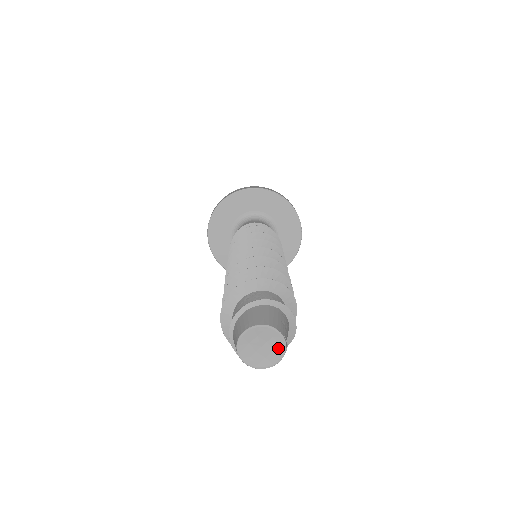
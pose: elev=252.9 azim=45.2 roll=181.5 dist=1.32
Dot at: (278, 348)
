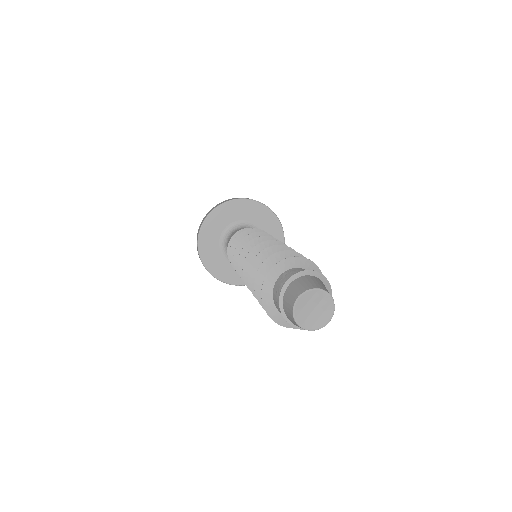
Dot at: (328, 308)
